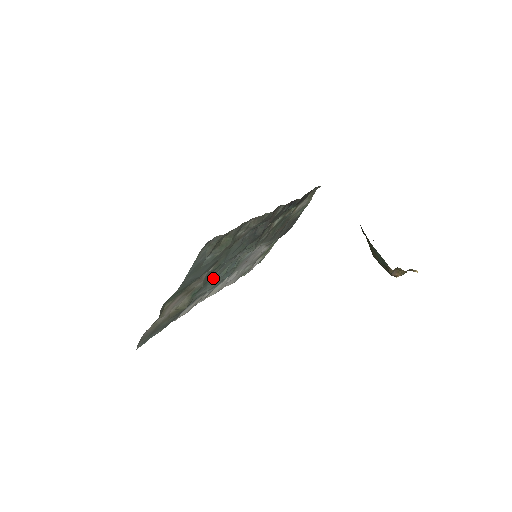
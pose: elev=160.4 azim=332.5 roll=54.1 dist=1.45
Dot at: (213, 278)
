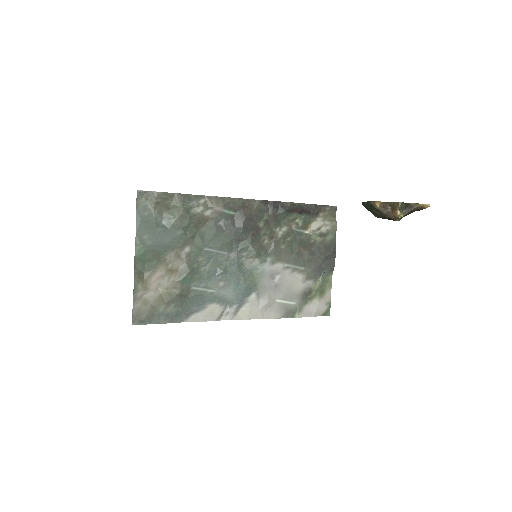
Dot at: (206, 271)
